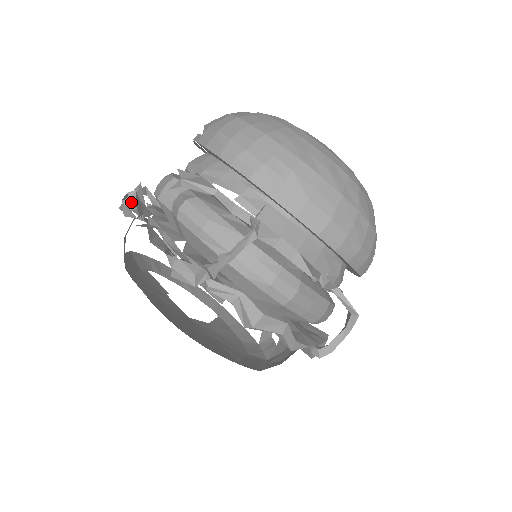
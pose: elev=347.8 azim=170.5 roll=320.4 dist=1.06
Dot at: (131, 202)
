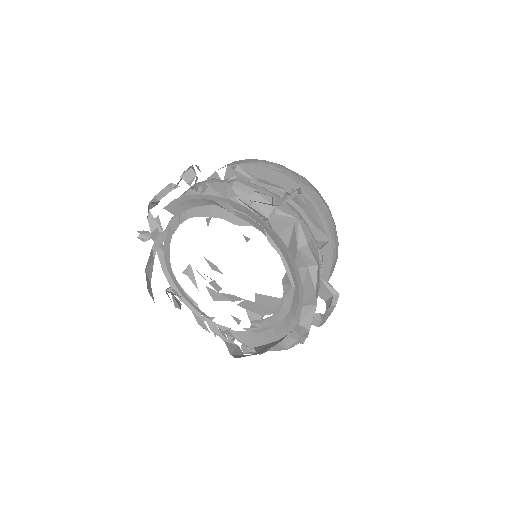
Dot at: (198, 169)
